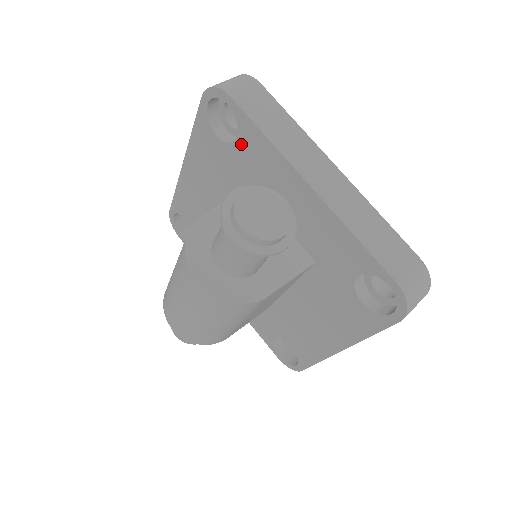
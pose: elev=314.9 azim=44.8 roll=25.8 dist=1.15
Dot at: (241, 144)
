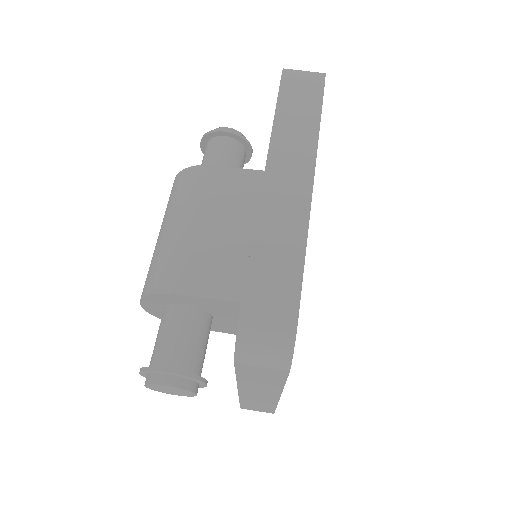
Dot at: occluded
